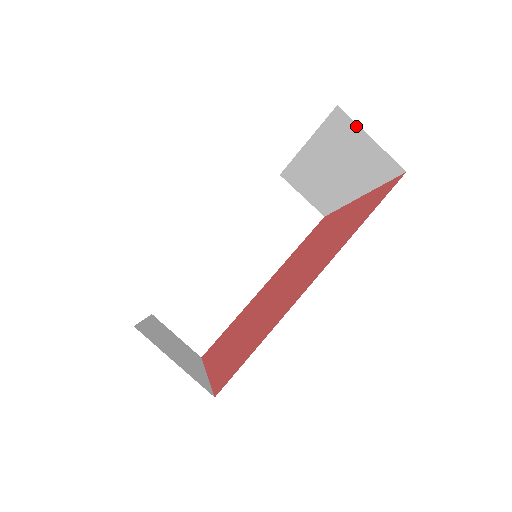
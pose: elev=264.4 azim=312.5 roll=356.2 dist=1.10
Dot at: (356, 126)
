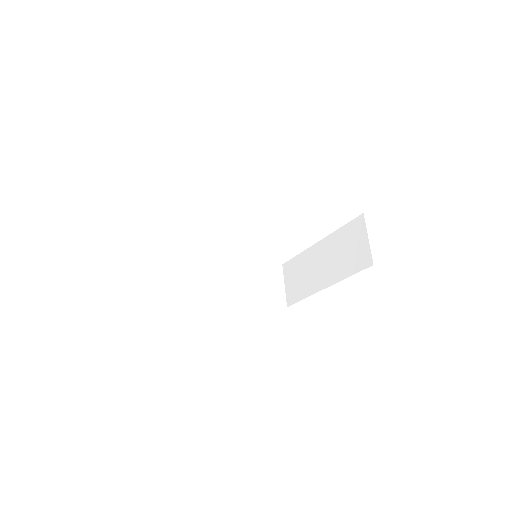
Dot at: (365, 228)
